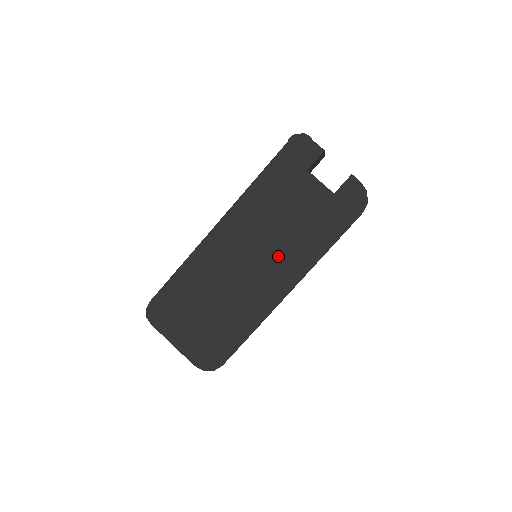
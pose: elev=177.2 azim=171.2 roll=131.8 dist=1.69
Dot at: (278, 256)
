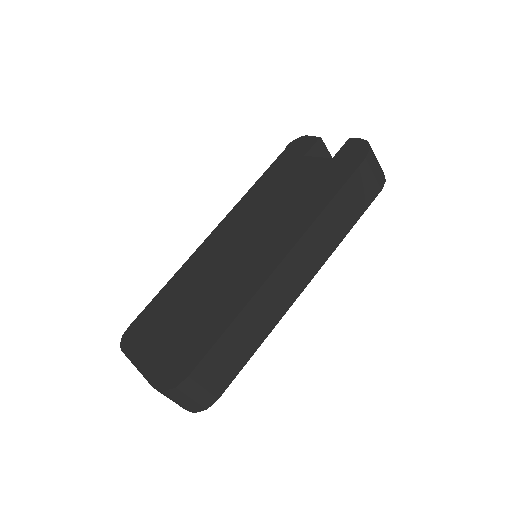
Dot at: (271, 231)
